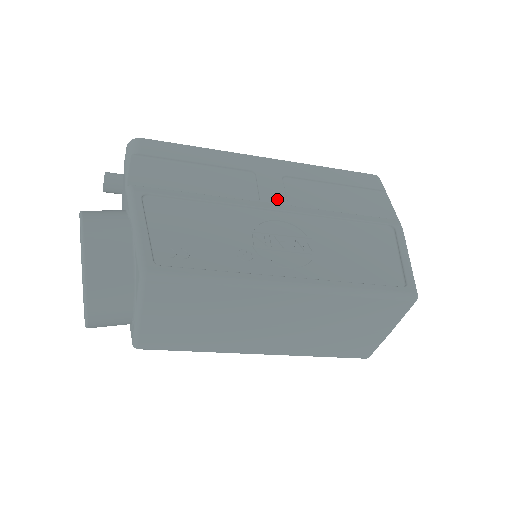
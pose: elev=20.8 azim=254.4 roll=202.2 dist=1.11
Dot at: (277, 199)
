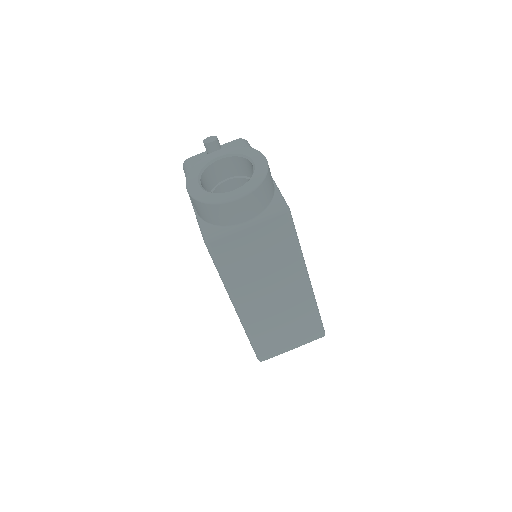
Dot at: occluded
